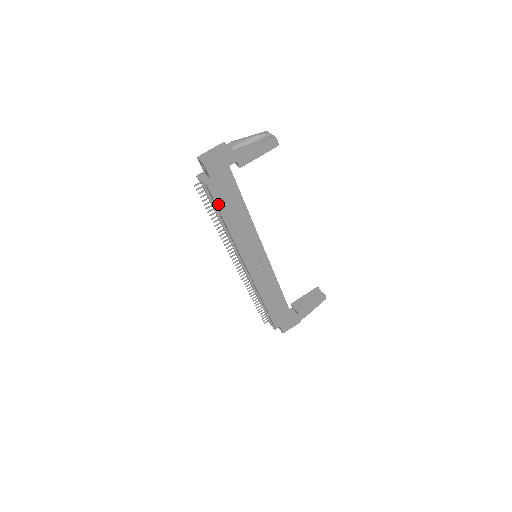
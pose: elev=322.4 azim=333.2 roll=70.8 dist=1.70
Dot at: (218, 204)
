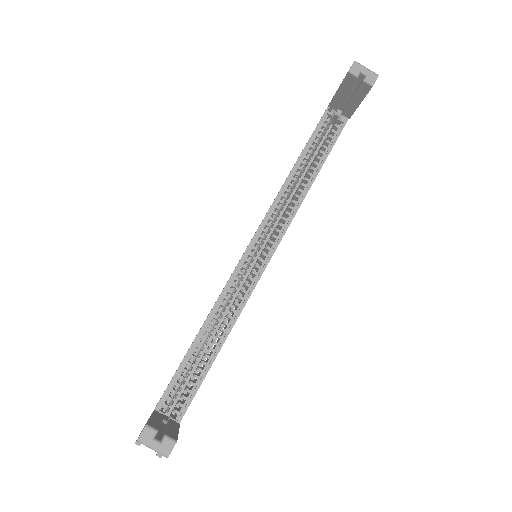
Dot at: occluded
